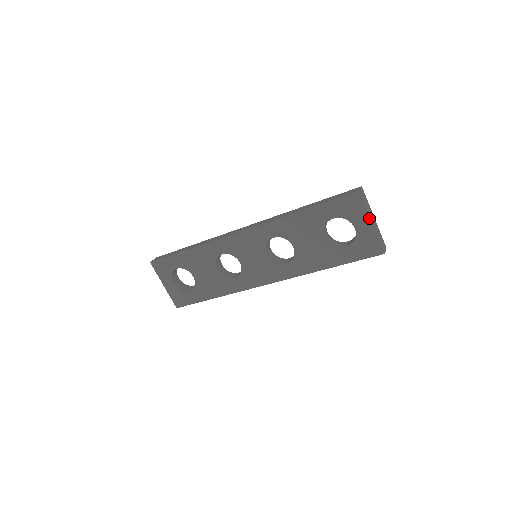
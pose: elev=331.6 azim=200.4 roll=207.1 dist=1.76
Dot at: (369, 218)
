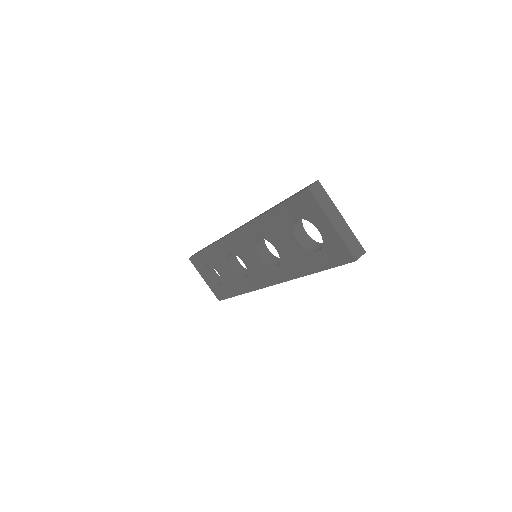
Dot at: (327, 219)
